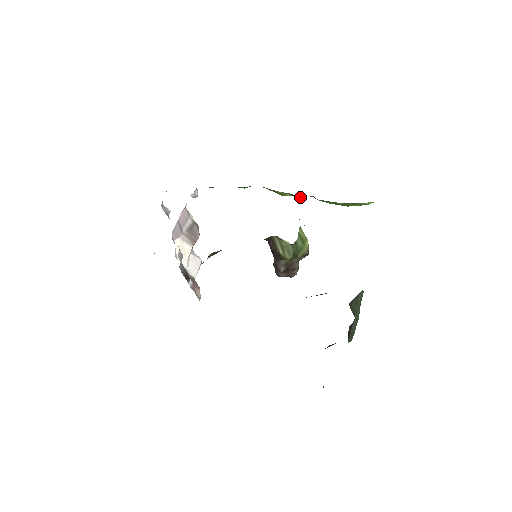
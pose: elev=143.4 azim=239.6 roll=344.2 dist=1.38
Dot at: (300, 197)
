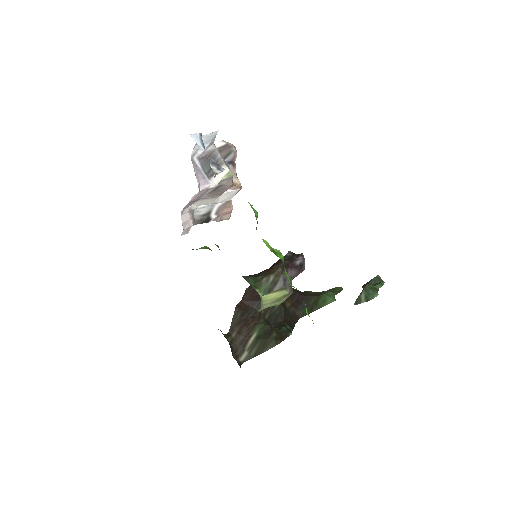
Dot at: occluded
